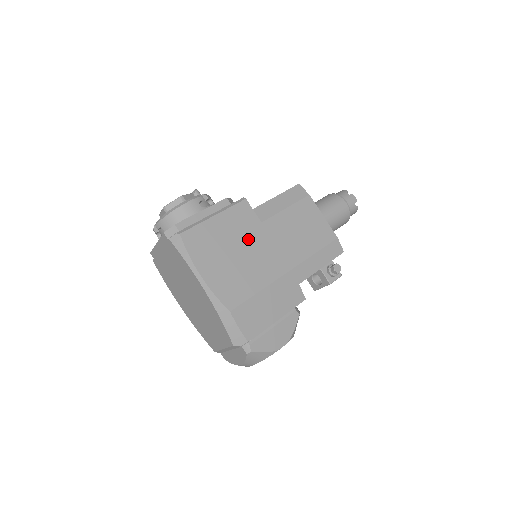
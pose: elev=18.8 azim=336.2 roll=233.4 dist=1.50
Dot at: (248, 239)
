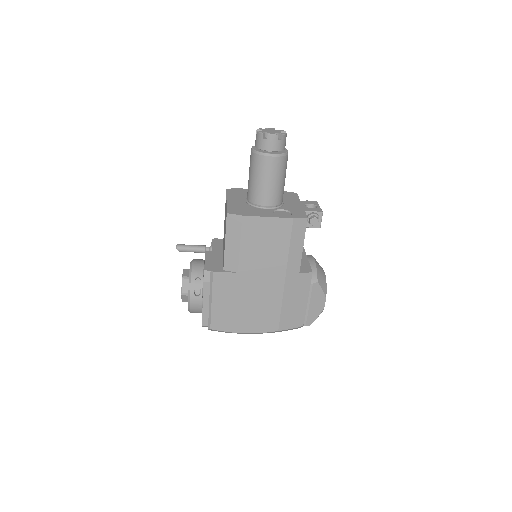
Dot at: (243, 290)
